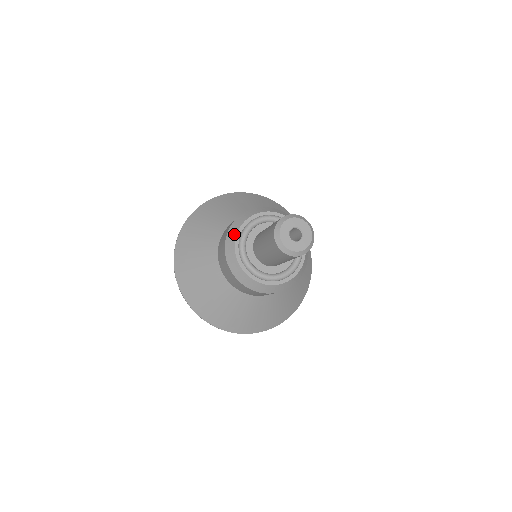
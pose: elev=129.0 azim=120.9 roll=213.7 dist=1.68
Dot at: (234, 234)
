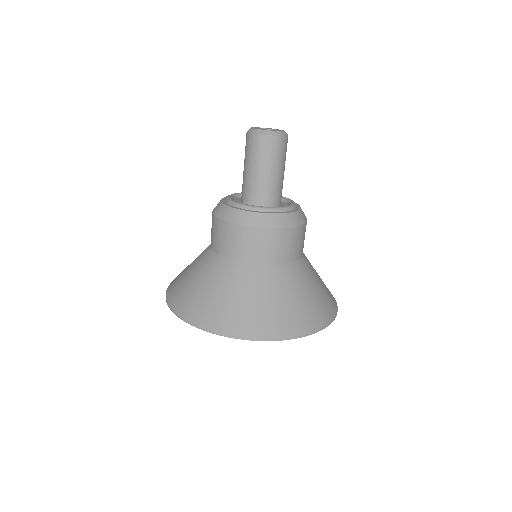
Dot at: occluded
